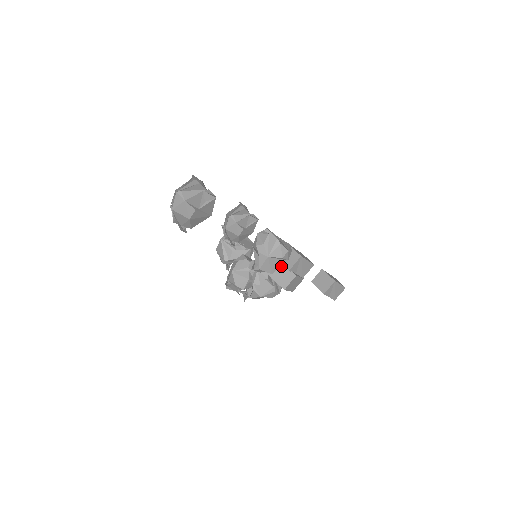
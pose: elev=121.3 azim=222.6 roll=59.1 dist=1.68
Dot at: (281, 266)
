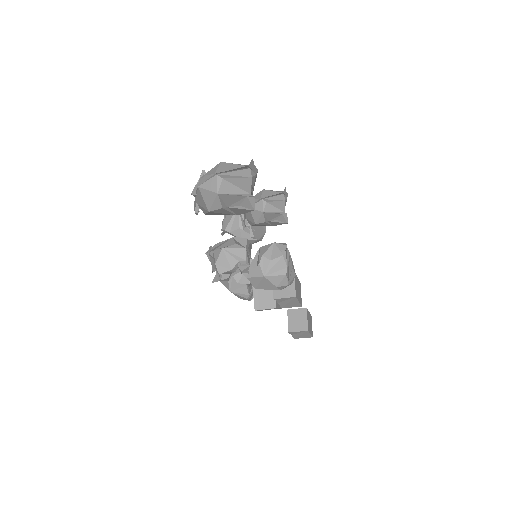
Dot at: occluded
